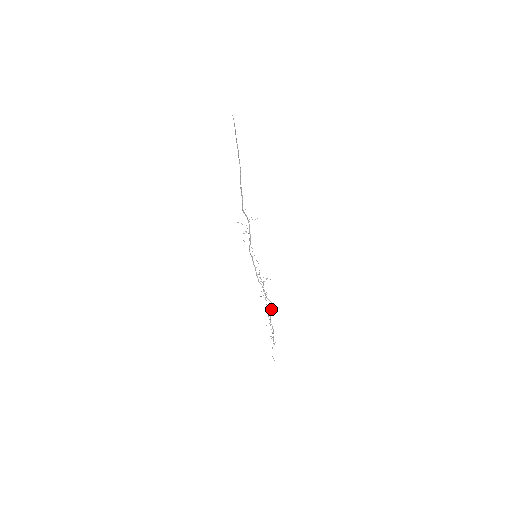
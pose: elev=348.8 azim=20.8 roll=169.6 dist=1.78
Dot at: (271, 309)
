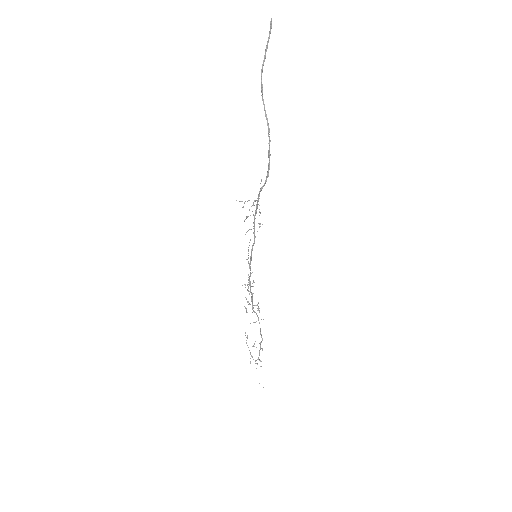
Dot at: (259, 323)
